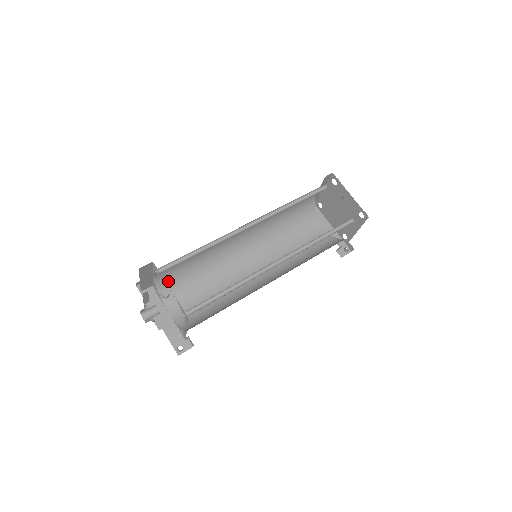
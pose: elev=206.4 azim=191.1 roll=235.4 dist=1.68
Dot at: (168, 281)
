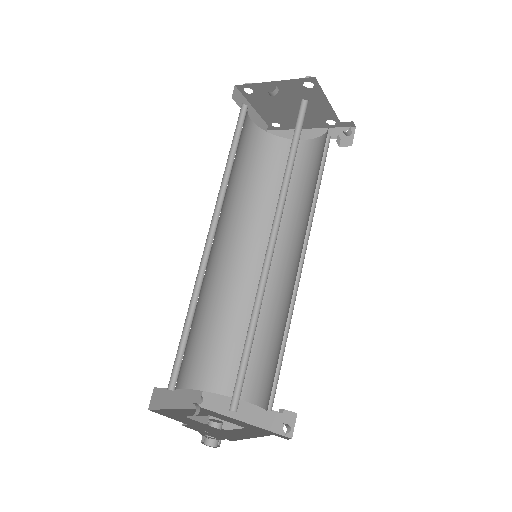
Dot at: (209, 373)
